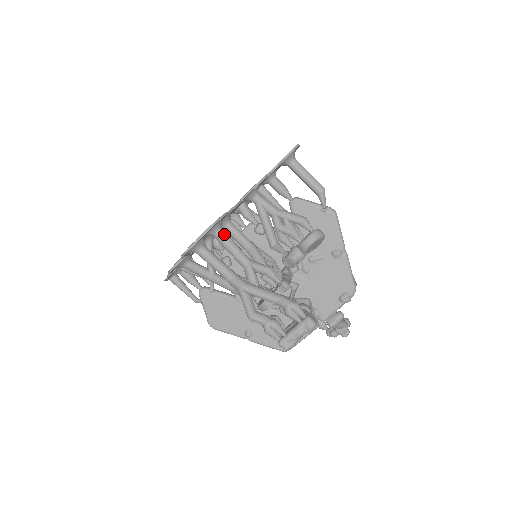
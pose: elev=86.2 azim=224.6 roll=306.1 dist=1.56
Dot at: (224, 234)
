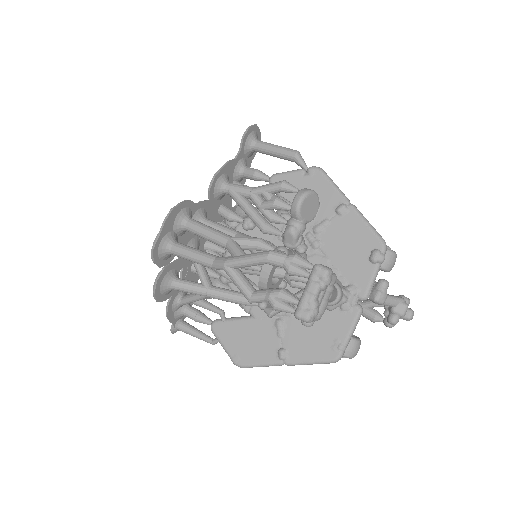
Dot at: (194, 221)
